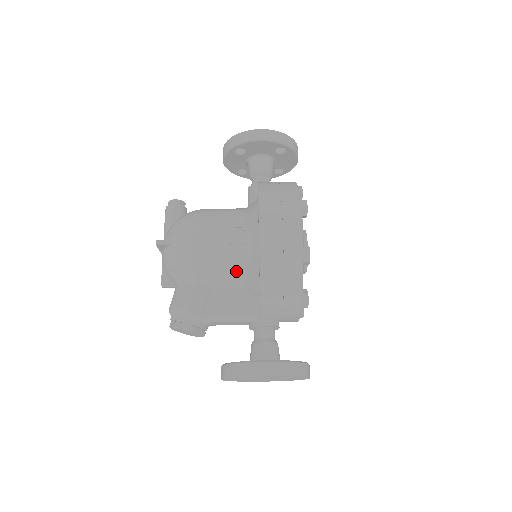
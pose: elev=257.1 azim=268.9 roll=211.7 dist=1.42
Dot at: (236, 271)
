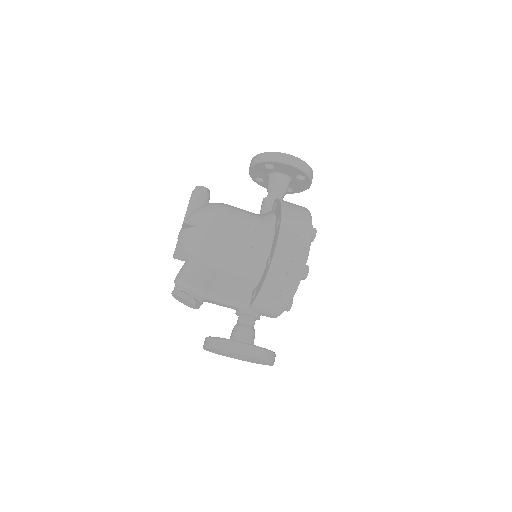
Dot at: (244, 266)
